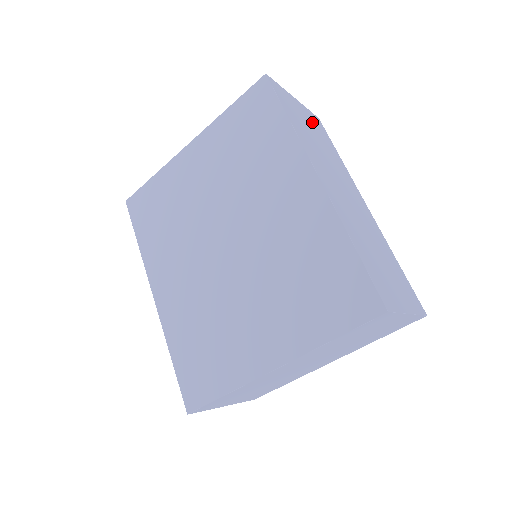
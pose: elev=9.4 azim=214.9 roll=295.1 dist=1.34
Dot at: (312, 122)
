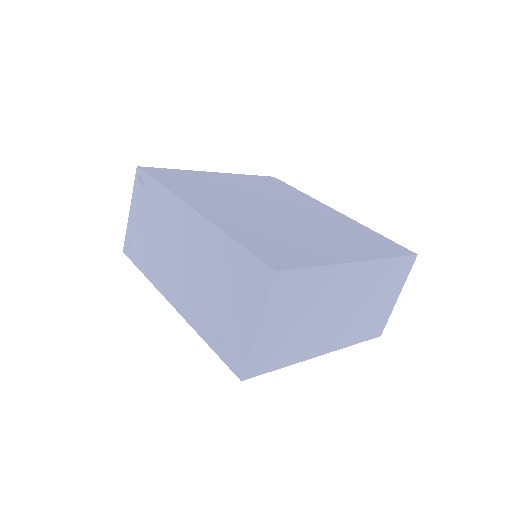
Dot at: occluded
